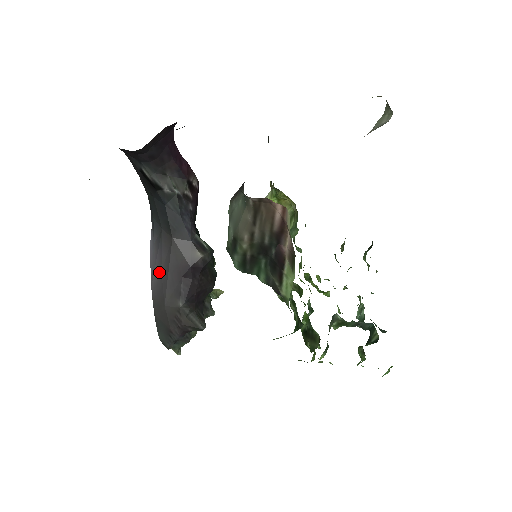
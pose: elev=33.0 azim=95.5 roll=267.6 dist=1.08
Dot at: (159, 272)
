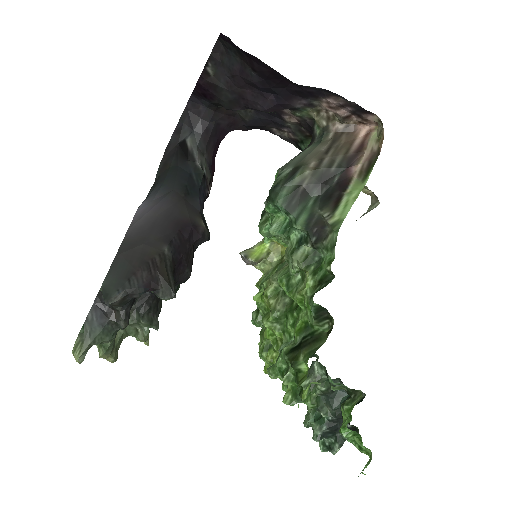
Dot at: (150, 218)
